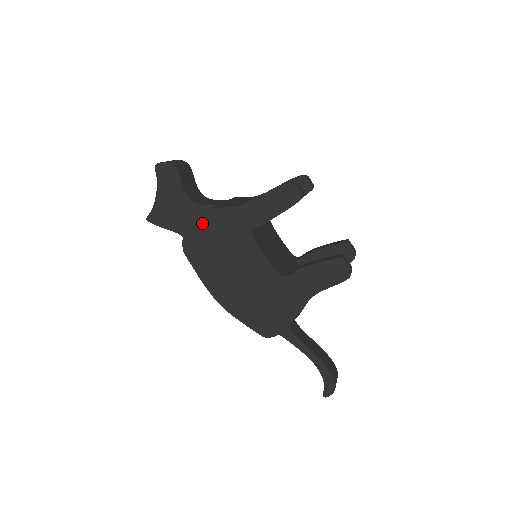
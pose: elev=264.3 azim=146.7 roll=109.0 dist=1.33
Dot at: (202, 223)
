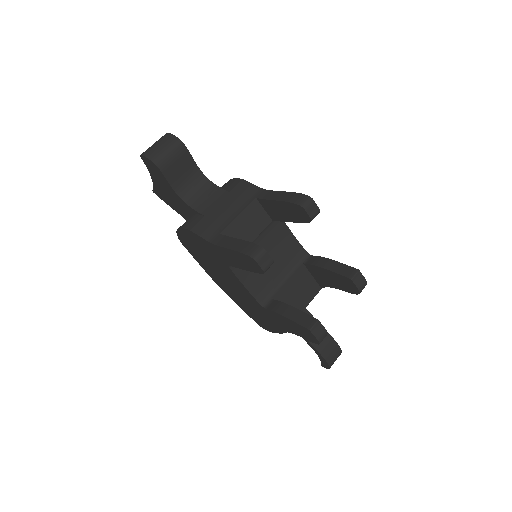
Dot at: (187, 235)
